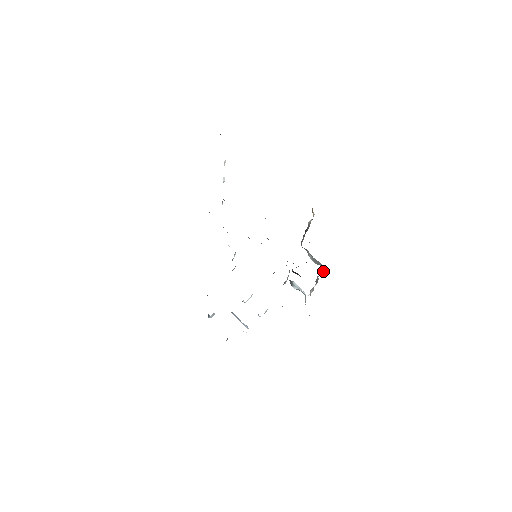
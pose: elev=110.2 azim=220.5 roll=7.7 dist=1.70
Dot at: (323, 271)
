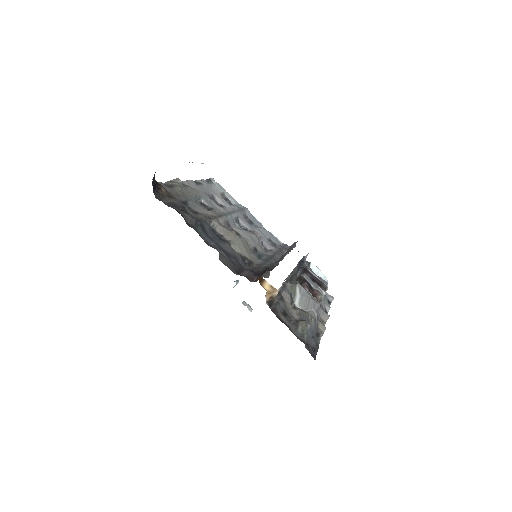
Dot at: (319, 305)
